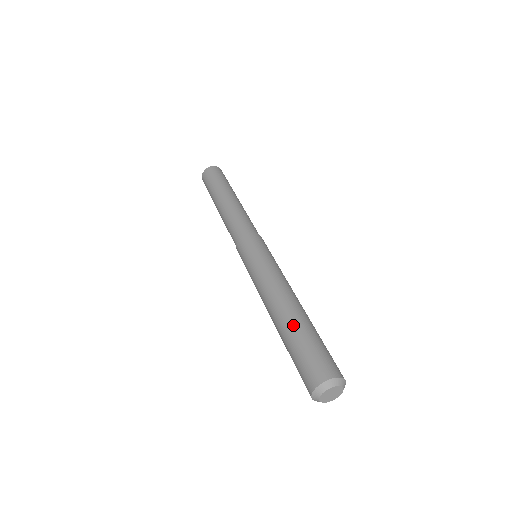
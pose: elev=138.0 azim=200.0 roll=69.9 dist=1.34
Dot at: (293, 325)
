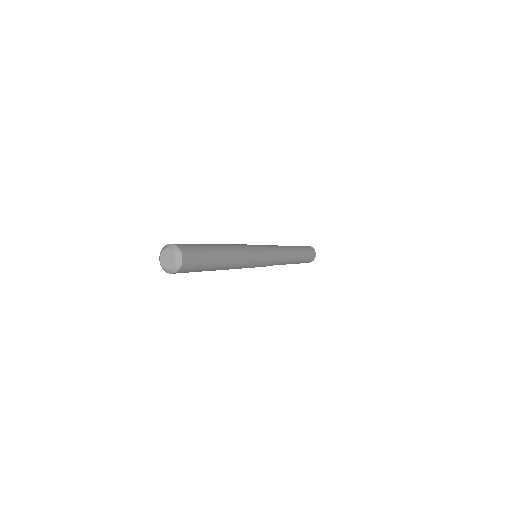
Dot at: occluded
